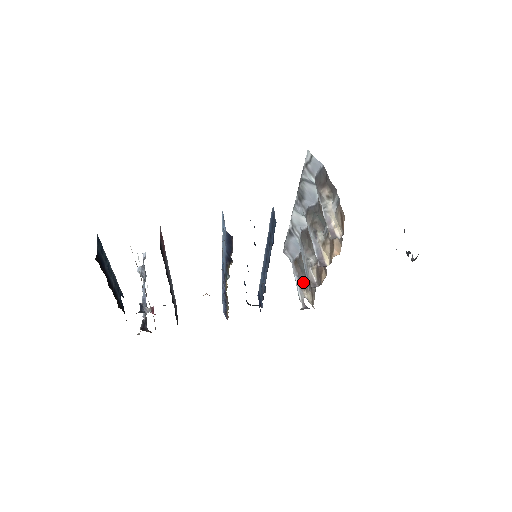
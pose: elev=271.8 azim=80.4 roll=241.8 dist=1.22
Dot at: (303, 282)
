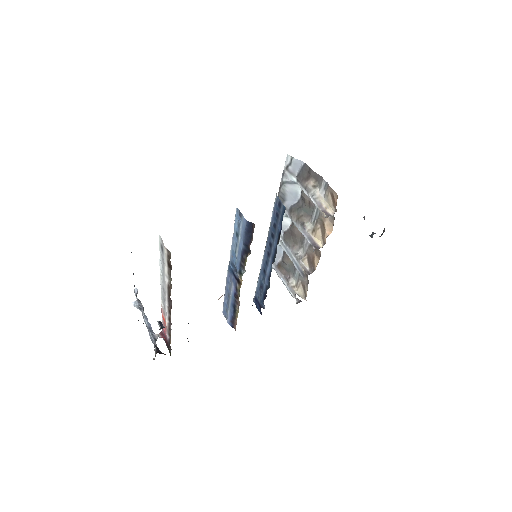
Dot at: (291, 280)
